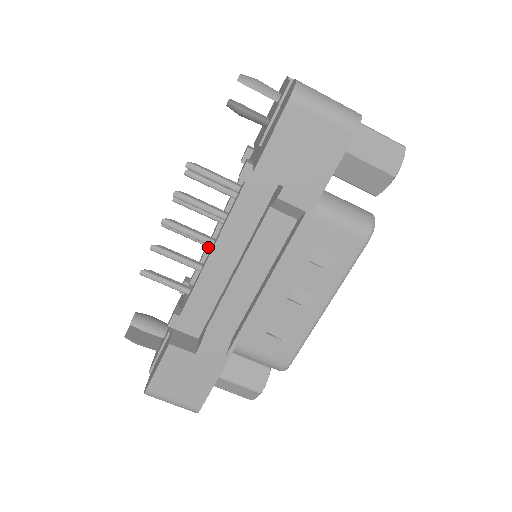
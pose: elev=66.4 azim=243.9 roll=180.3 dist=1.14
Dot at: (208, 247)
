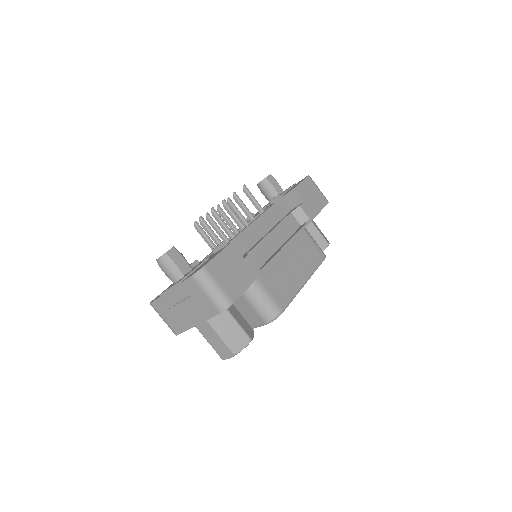
Dot at: occluded
